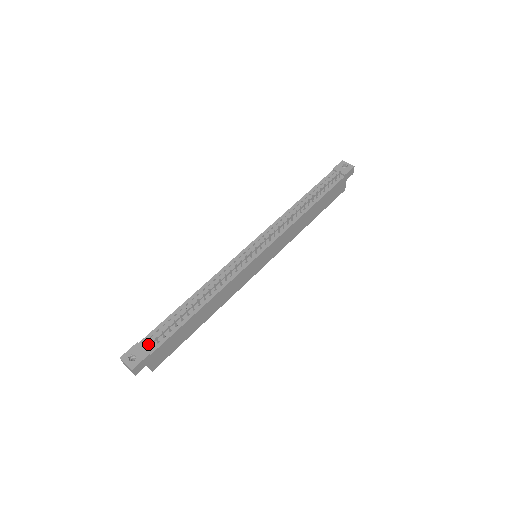
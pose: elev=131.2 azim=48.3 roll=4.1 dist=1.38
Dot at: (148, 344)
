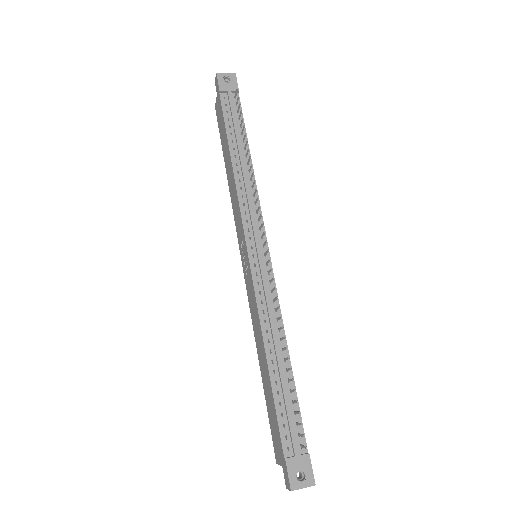
Dot at: (296, 448)
